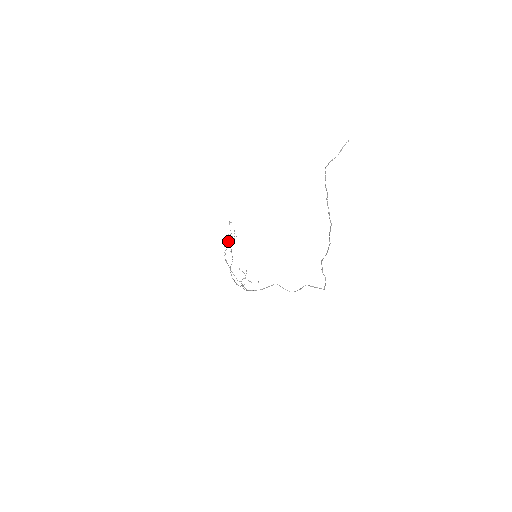
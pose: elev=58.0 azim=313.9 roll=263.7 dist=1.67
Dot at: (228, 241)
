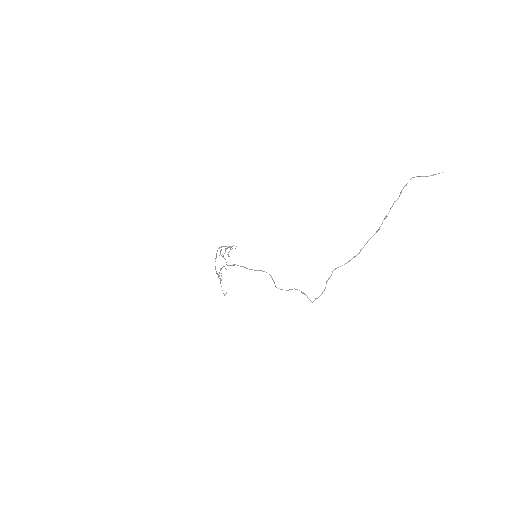
Dot at: (227, 247)
